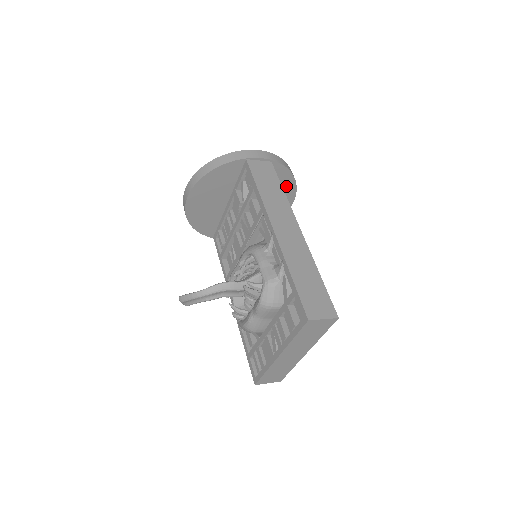
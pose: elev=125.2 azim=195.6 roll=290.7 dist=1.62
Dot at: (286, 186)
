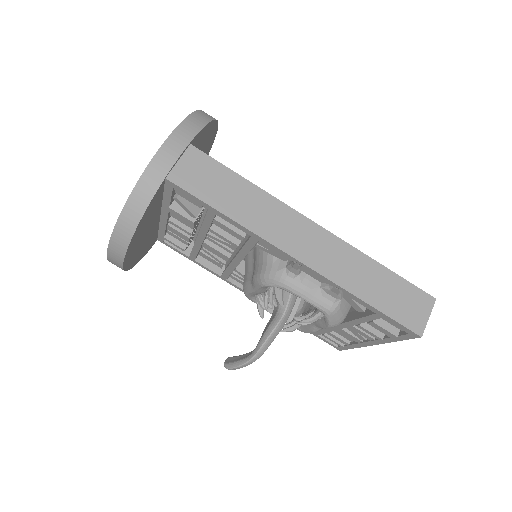
Dot at: (208, 134)
